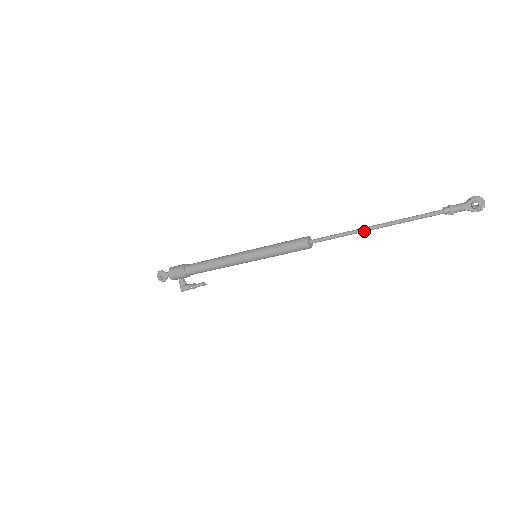
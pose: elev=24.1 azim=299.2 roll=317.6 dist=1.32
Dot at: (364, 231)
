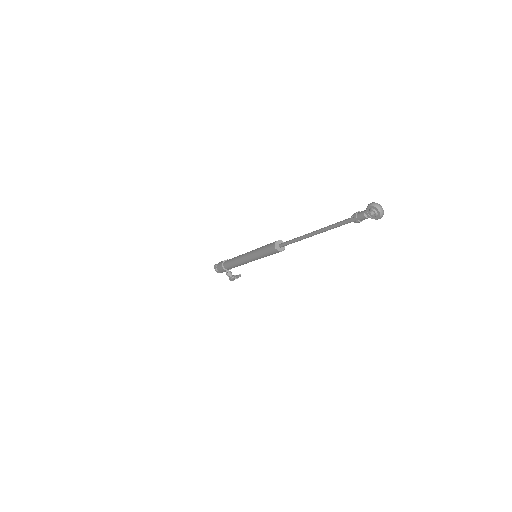
Dot at: (307, 237)
